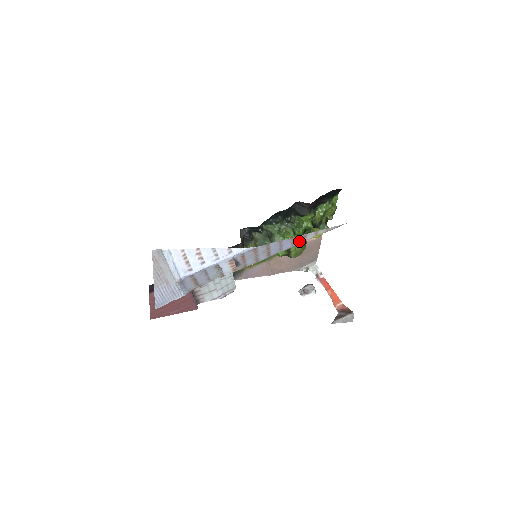
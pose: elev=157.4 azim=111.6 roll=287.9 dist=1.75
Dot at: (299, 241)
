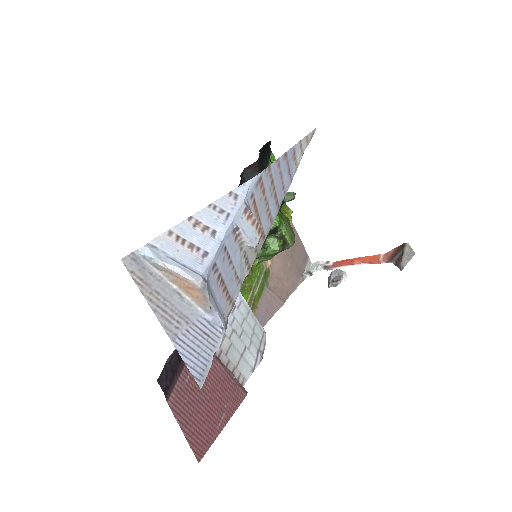
Dot at: (292, 168)
